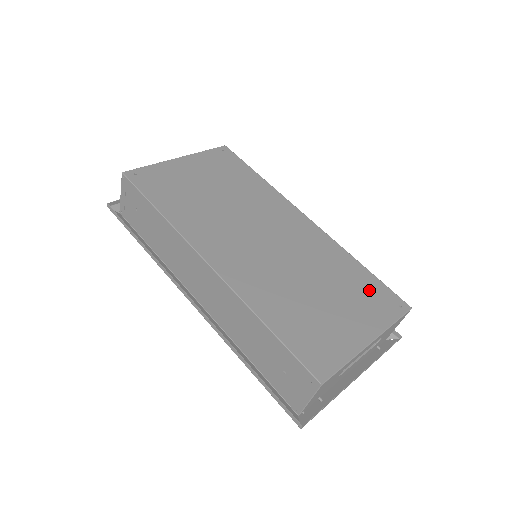
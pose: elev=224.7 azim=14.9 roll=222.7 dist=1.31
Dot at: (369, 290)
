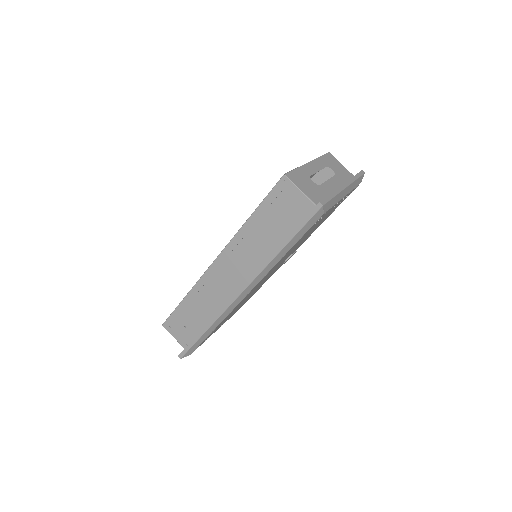
Dot at: occluded
